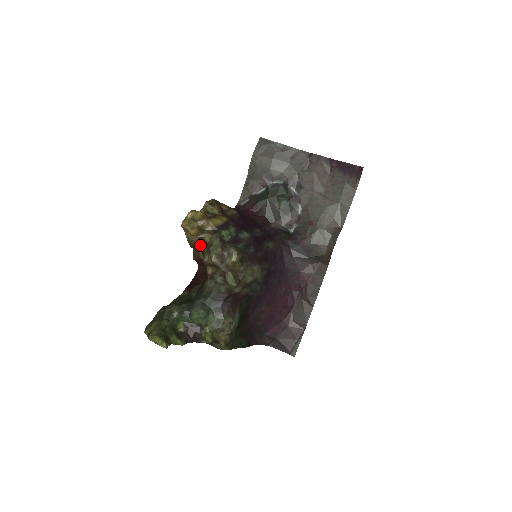
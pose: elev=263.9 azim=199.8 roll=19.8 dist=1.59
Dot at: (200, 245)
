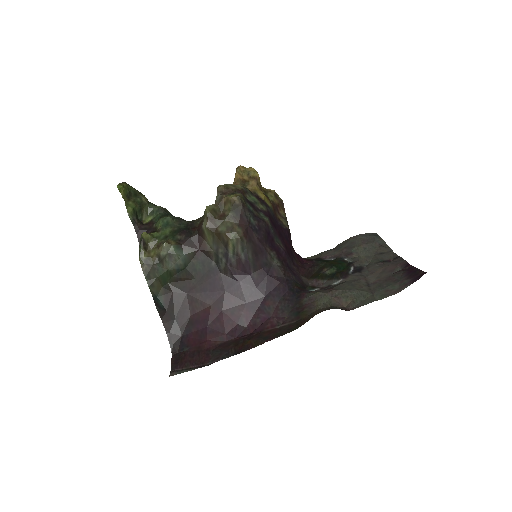
Dot at: occluded
